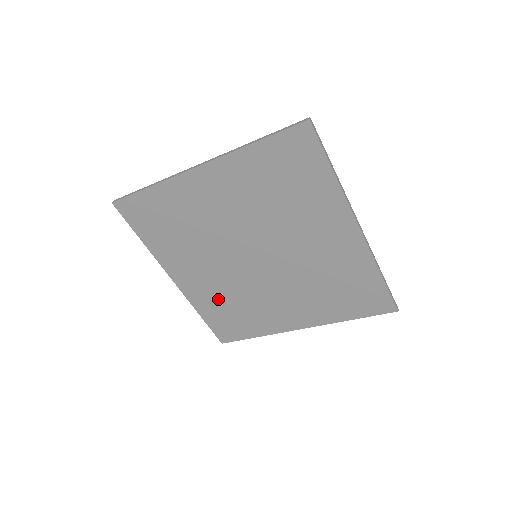
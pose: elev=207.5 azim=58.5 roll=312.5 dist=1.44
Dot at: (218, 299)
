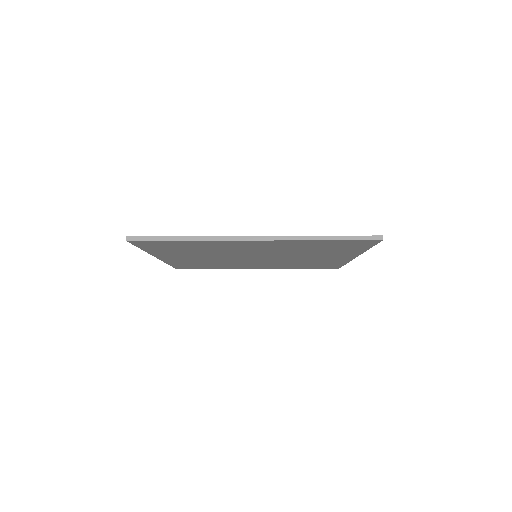
Dot at: (196, 262)
